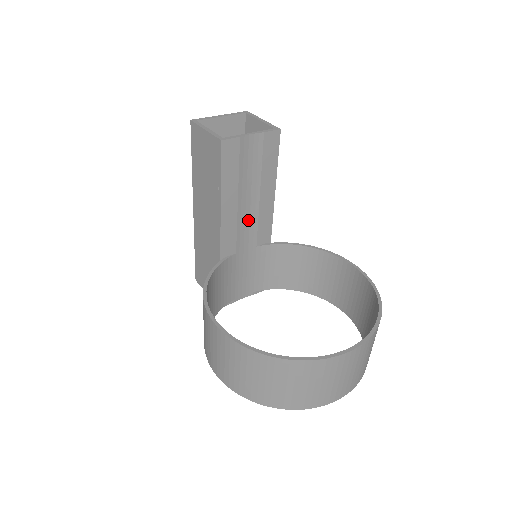
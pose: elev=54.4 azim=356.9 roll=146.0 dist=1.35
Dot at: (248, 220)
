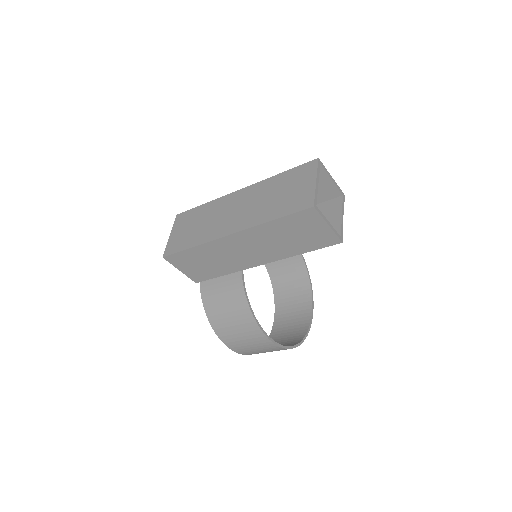
Dot at: occluded
